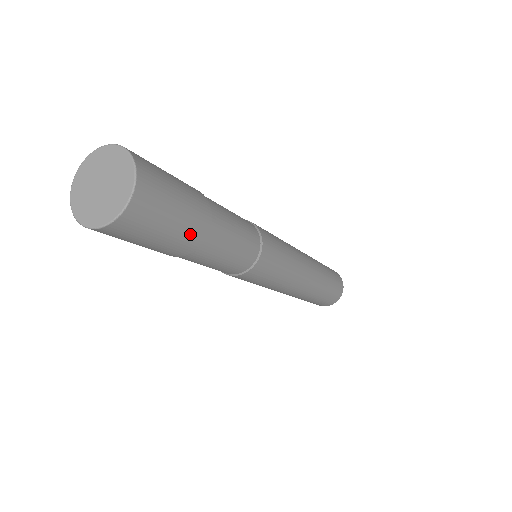
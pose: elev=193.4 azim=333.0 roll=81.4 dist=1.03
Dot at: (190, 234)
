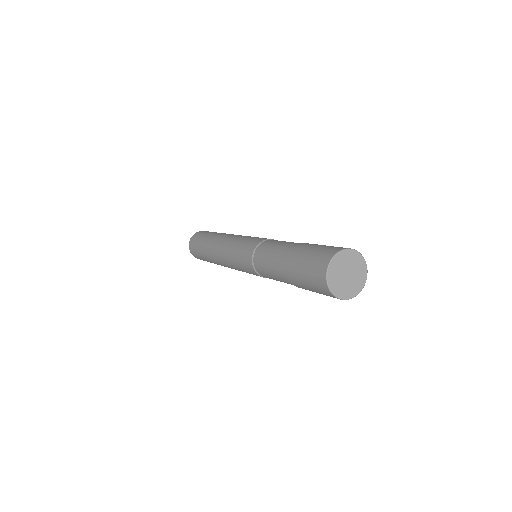
Dot at: occluded
